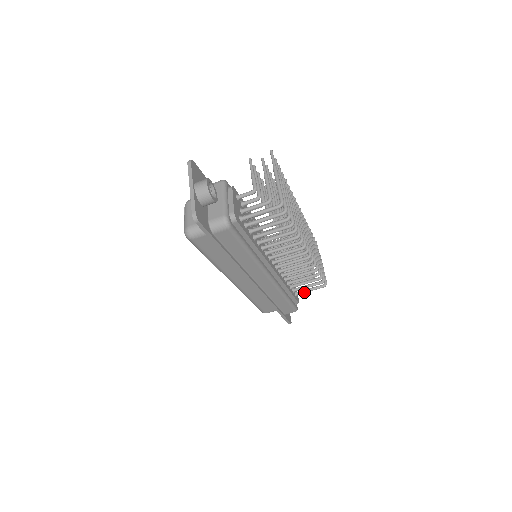
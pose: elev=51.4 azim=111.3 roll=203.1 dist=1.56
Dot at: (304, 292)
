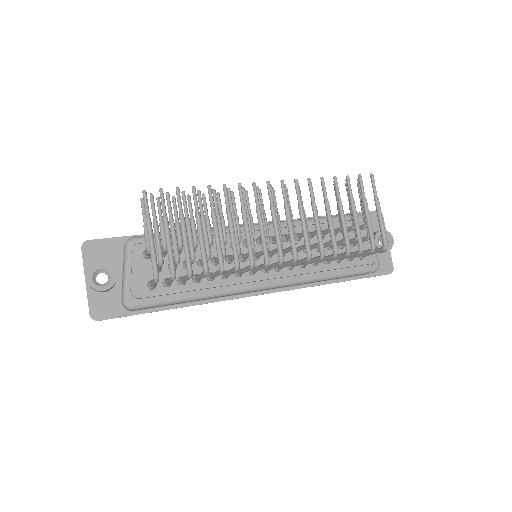
Dot at: (367, 255)
